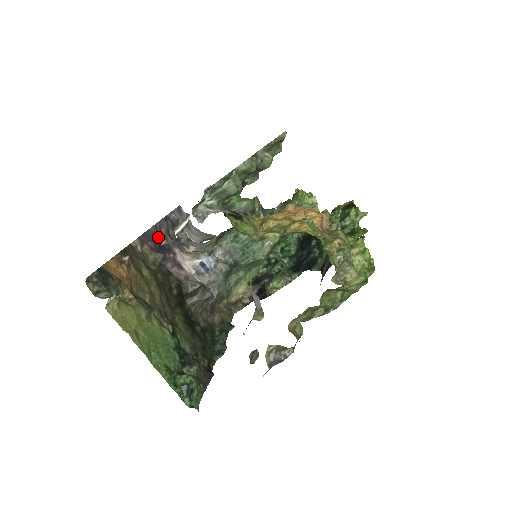
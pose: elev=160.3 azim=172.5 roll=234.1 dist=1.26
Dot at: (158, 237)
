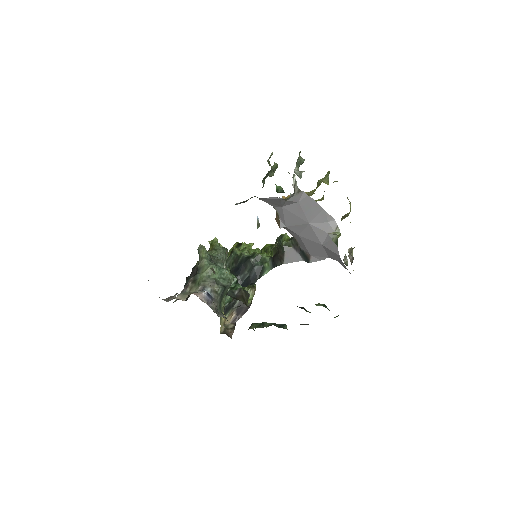
Dot at: occluded
